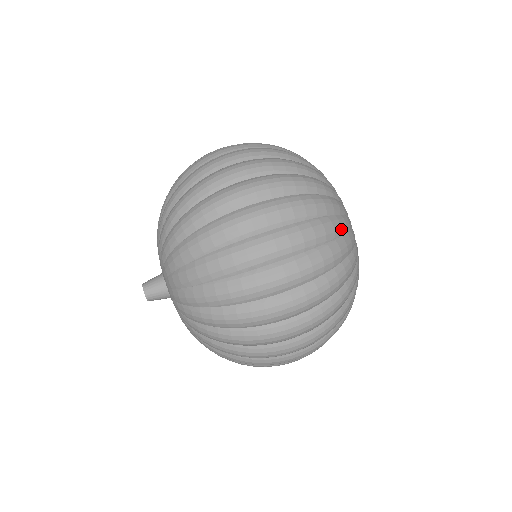
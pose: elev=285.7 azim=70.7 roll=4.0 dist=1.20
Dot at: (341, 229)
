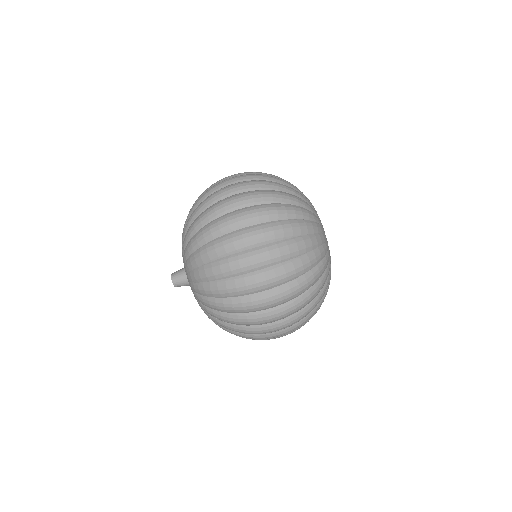
Dot at: (316, 261)
